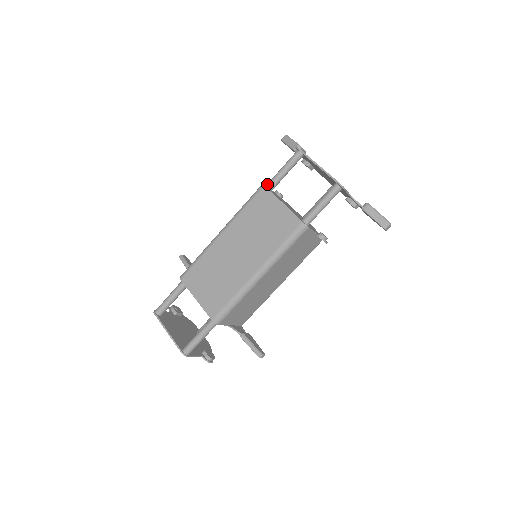
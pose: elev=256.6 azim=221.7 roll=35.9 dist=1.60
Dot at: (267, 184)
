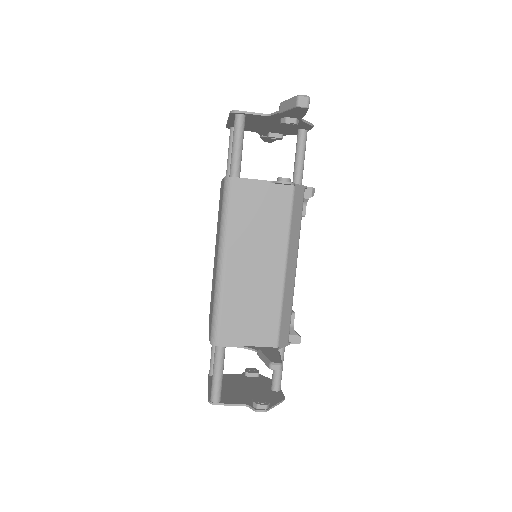
Dot at: occluded
